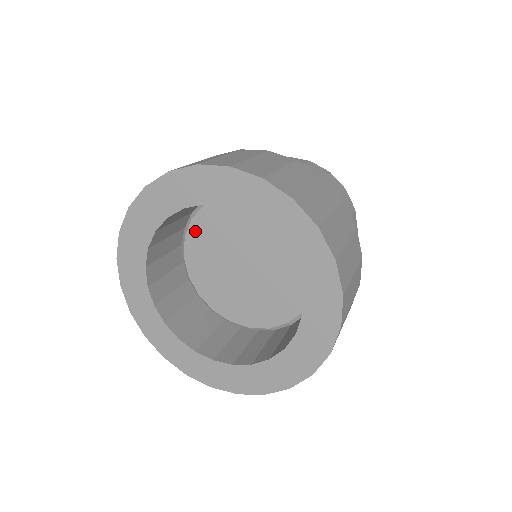
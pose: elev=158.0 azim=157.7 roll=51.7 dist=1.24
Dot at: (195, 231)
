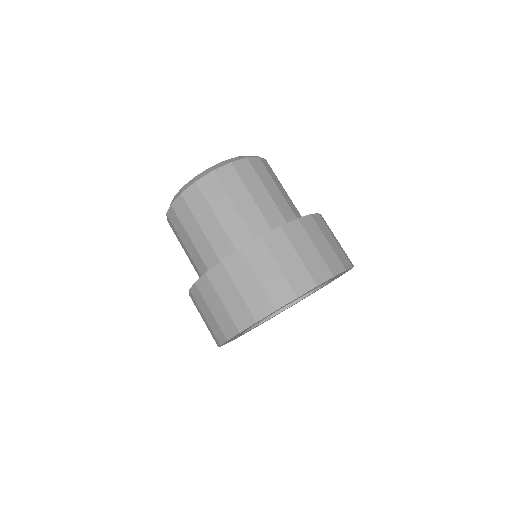
Dot at: occluded
